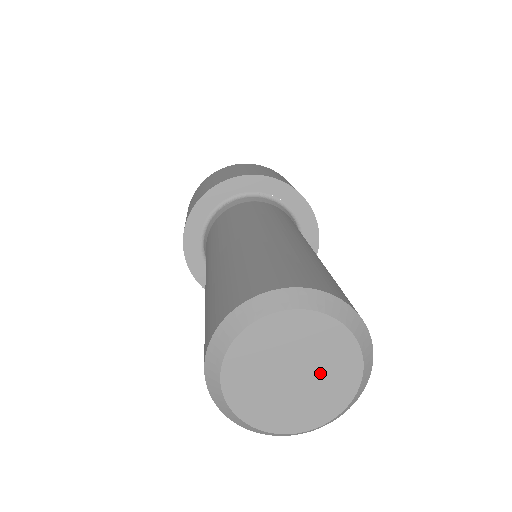
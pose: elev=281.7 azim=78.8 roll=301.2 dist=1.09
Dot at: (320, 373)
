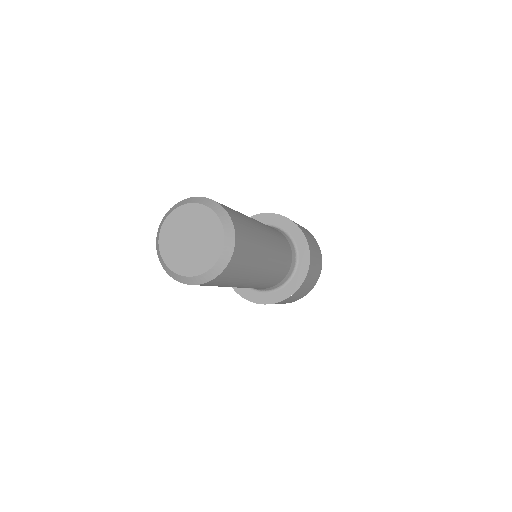
Dot at: (198, 227)
